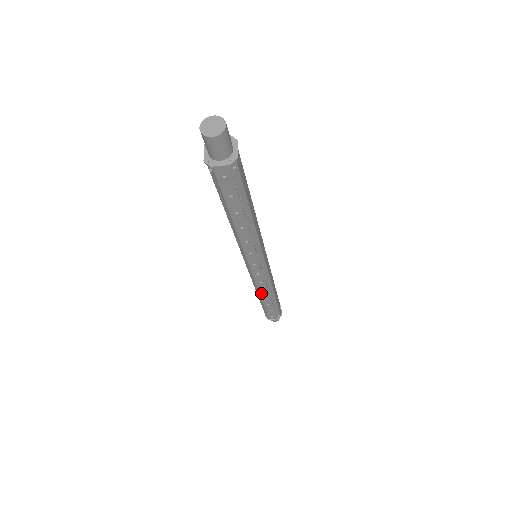
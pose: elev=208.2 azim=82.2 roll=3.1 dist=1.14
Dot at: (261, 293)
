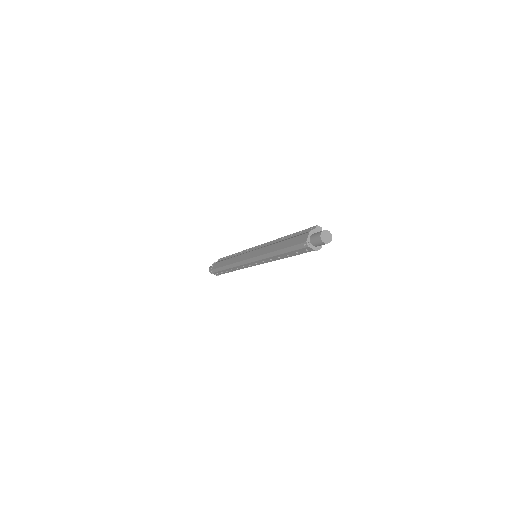
Dot at: (234, 268)
